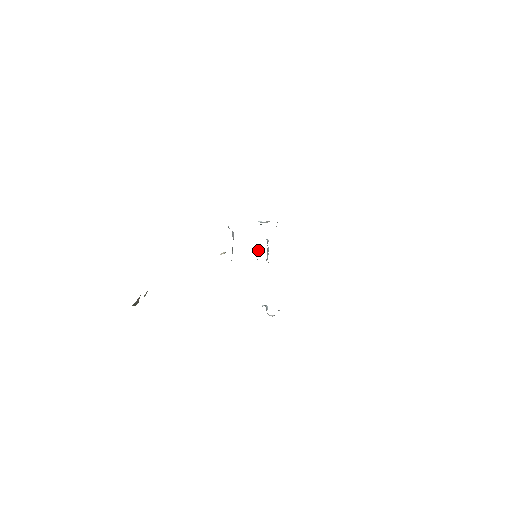
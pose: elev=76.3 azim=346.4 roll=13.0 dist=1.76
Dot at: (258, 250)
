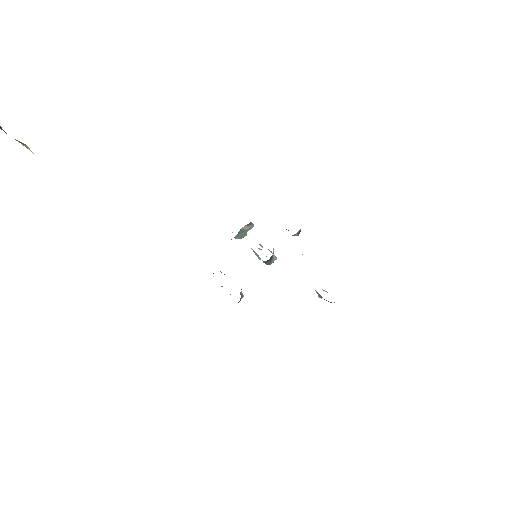
Dot at: occluded
